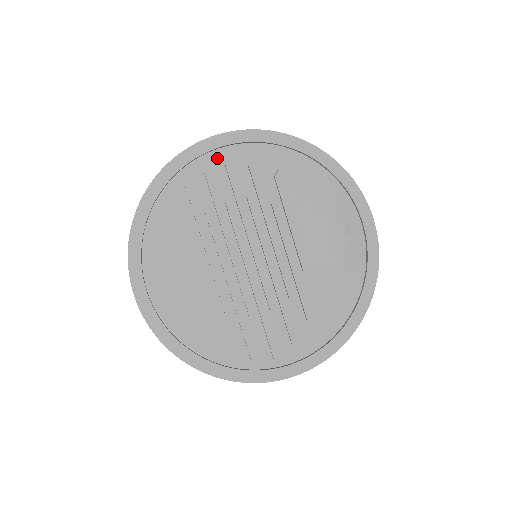
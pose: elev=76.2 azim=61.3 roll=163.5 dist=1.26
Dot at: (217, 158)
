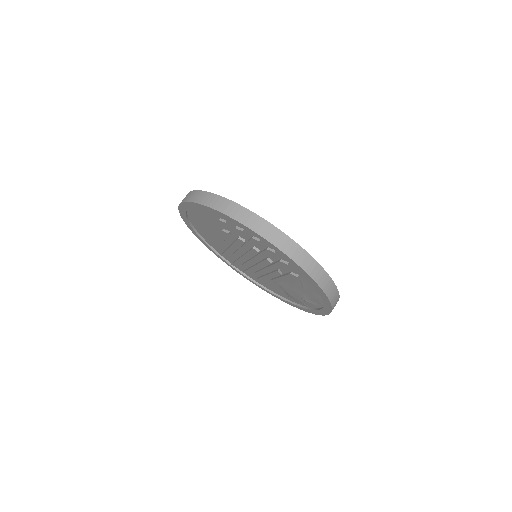
Dot at: occluded
